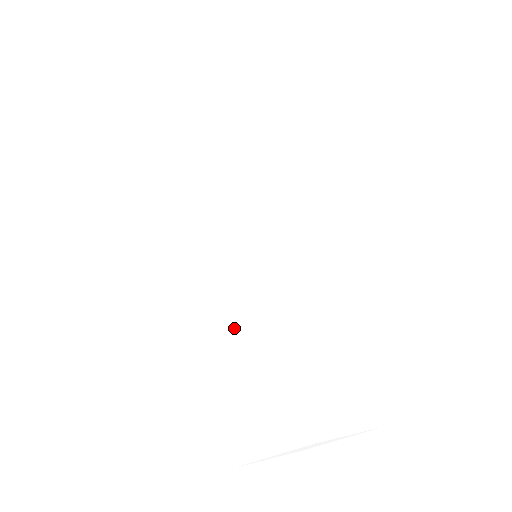
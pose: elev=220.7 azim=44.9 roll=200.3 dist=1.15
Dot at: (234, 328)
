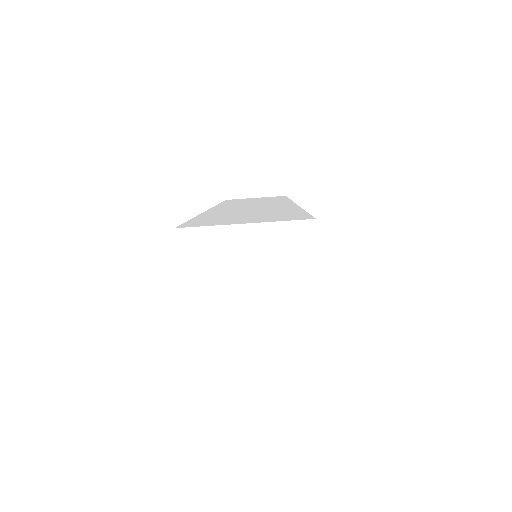
Dot at: (244, 211)
